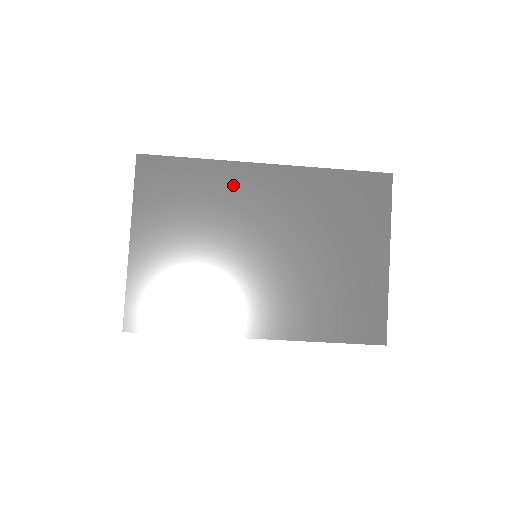
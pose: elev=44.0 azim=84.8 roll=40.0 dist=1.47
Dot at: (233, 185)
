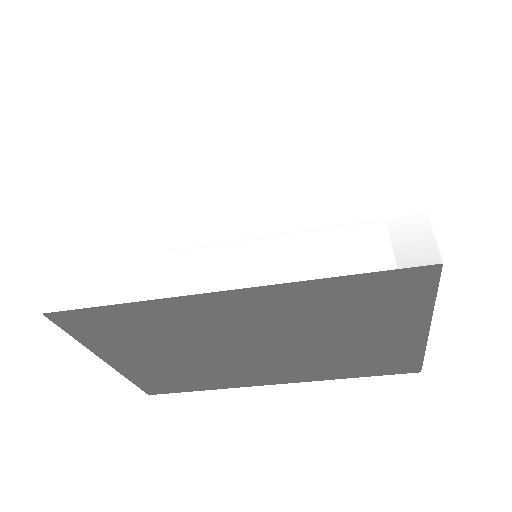
Dot at: (189, 314)
